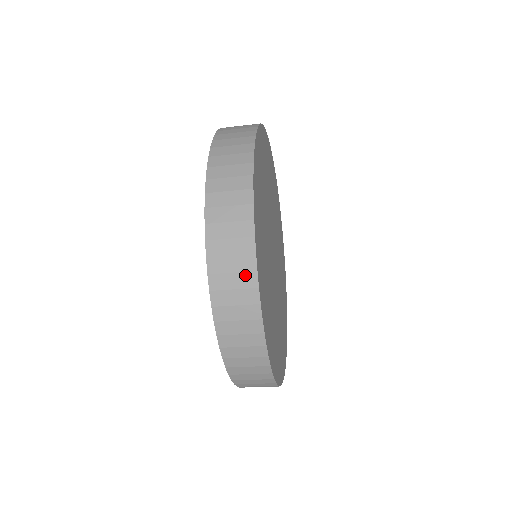
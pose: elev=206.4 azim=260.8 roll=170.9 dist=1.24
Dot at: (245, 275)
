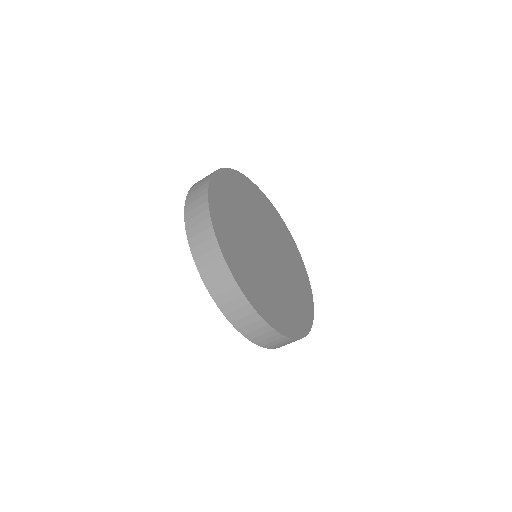
Dot at: (210, 174)
